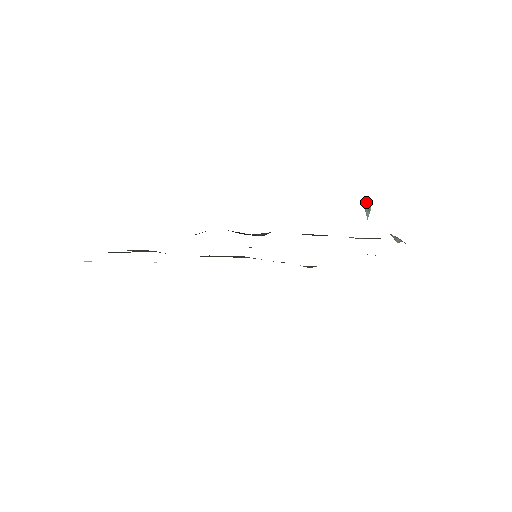
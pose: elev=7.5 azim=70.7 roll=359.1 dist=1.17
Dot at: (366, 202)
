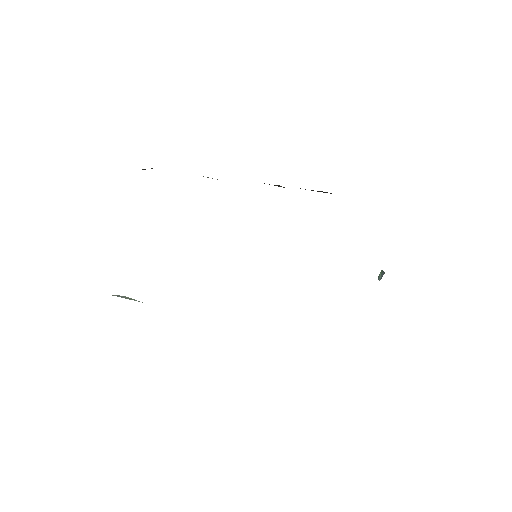
Dot at: (378, 278)
